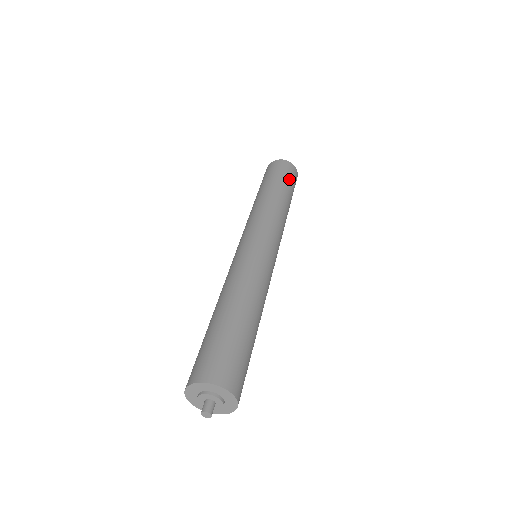
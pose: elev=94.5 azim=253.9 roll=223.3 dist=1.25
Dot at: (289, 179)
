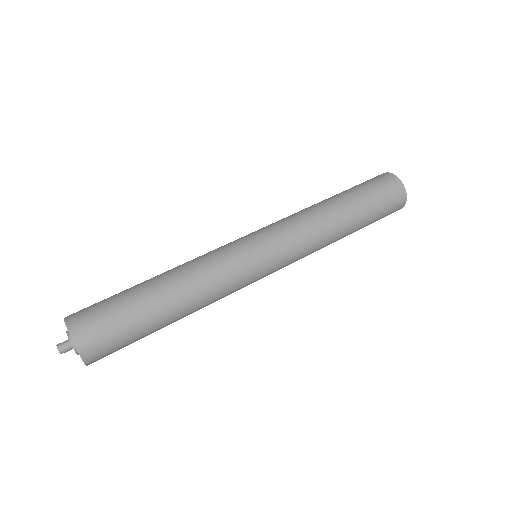
Dot at: (373, 192)
